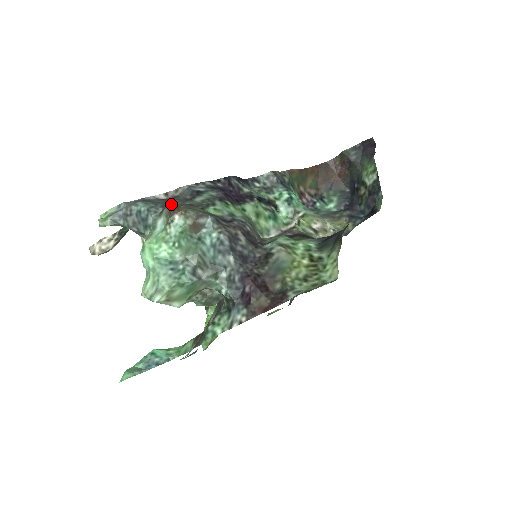
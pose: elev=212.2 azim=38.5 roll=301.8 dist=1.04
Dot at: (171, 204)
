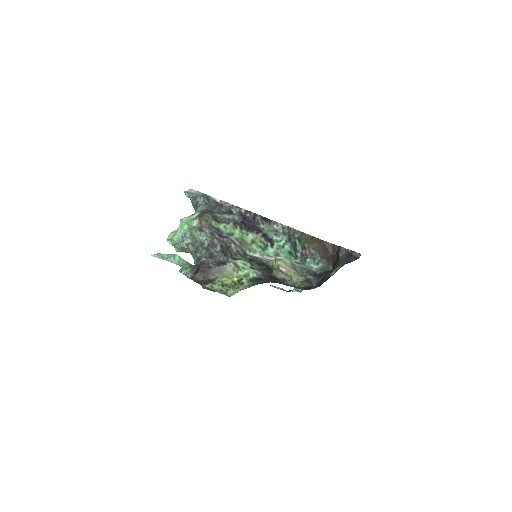
Dot at: (213, 209)
